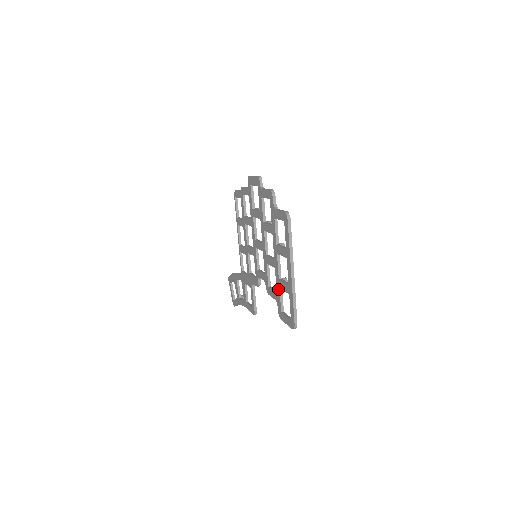
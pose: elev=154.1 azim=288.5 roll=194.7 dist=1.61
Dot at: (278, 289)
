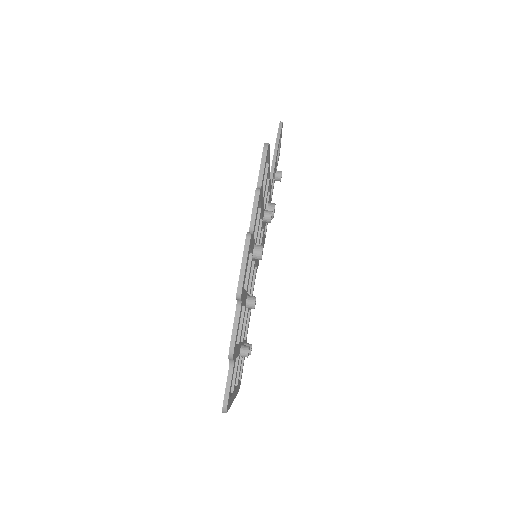
Dot at: occluded
